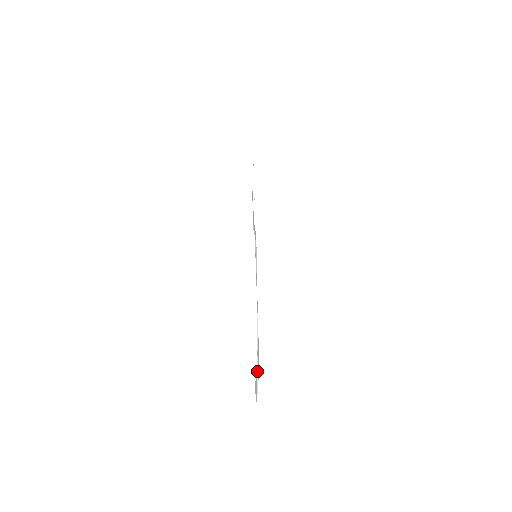
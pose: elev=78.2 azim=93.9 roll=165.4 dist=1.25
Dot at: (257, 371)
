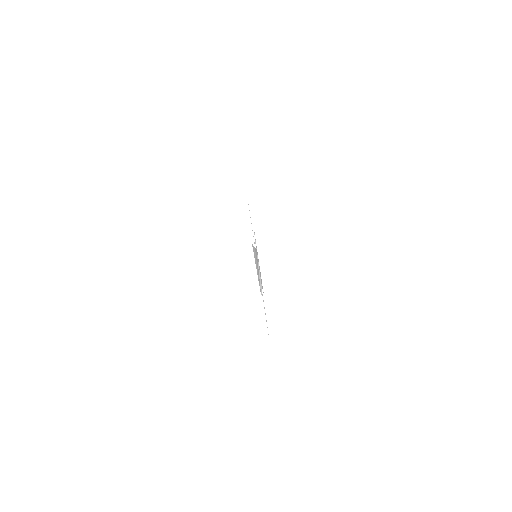
Dot at: (259, 276)
